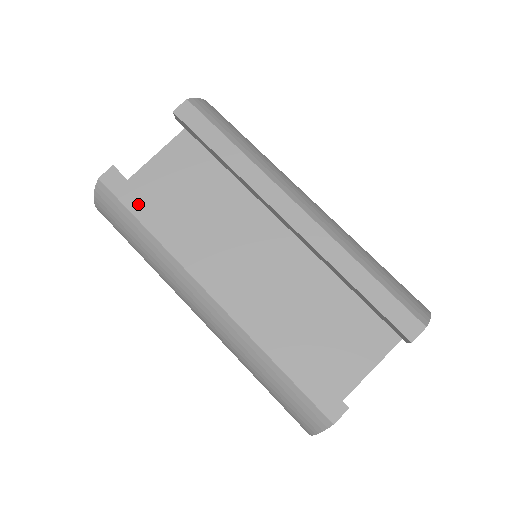
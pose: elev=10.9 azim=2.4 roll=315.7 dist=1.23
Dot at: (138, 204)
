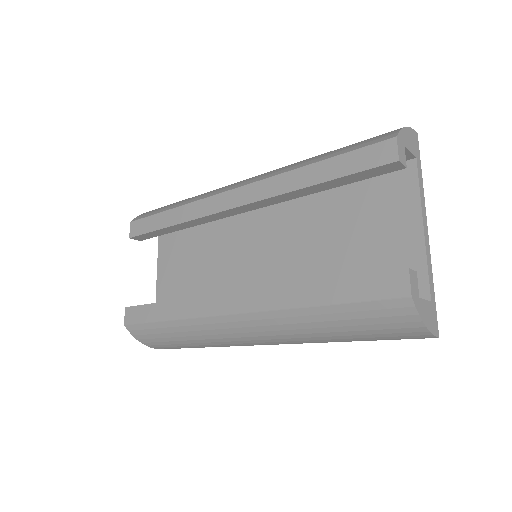
Dot at: (152, 312)
